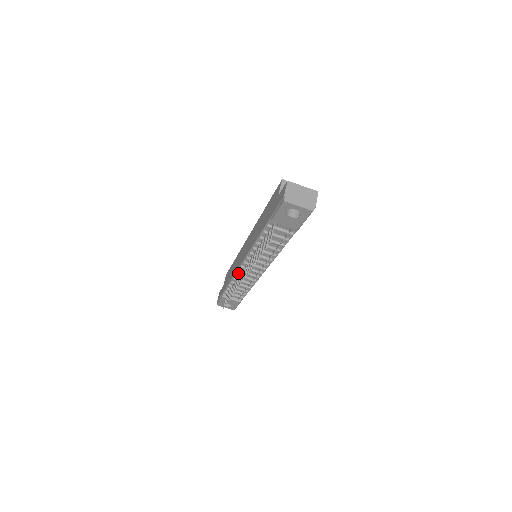
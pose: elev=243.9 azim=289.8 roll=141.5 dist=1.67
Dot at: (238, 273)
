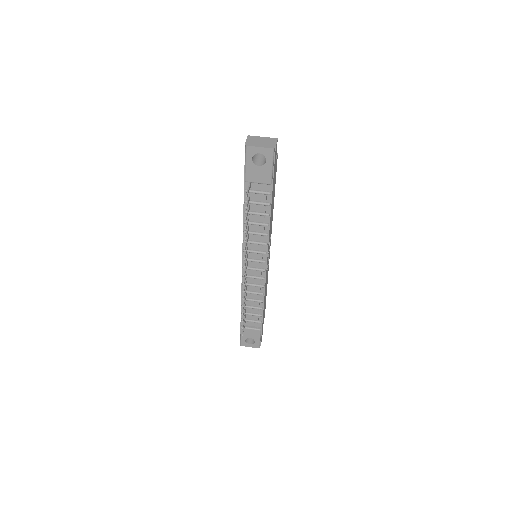
Dot at: occluded
